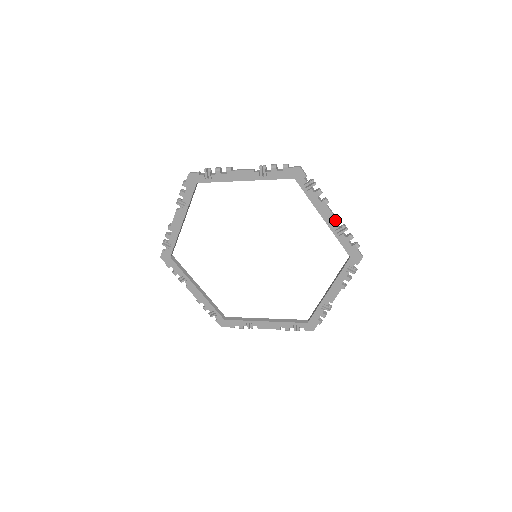
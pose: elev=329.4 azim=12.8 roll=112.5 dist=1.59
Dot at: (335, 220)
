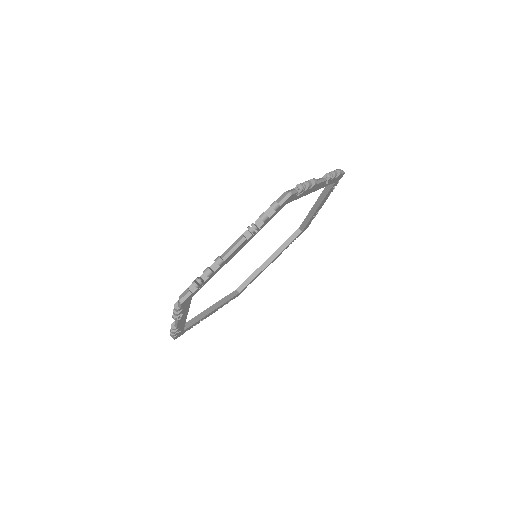
Dot at: (324, 182)
